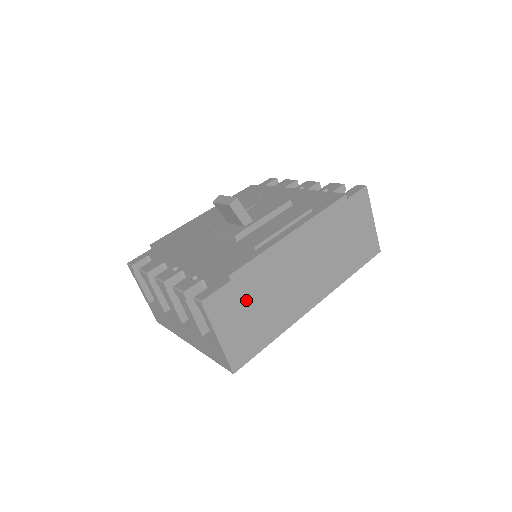
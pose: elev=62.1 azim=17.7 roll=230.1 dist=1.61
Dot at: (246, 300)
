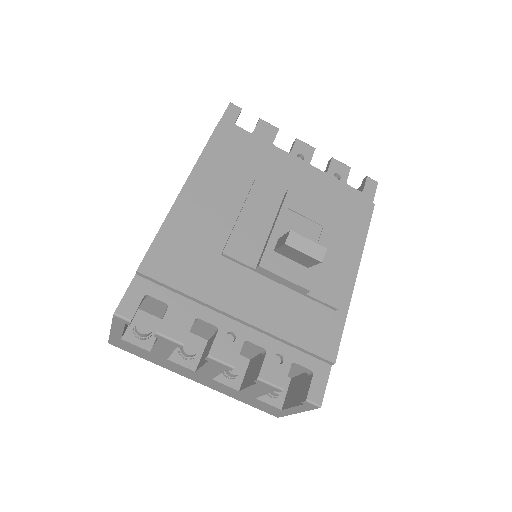
Dot at: occluded
